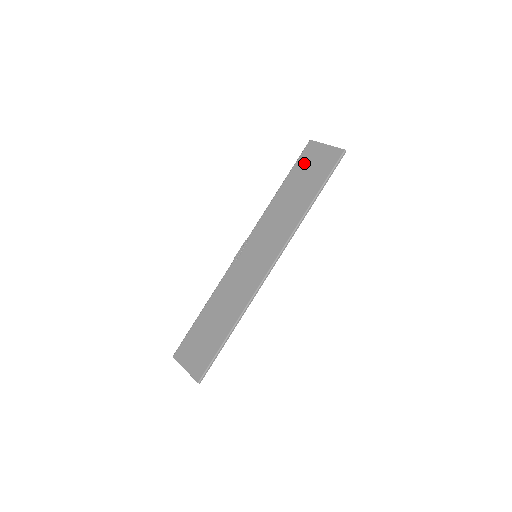
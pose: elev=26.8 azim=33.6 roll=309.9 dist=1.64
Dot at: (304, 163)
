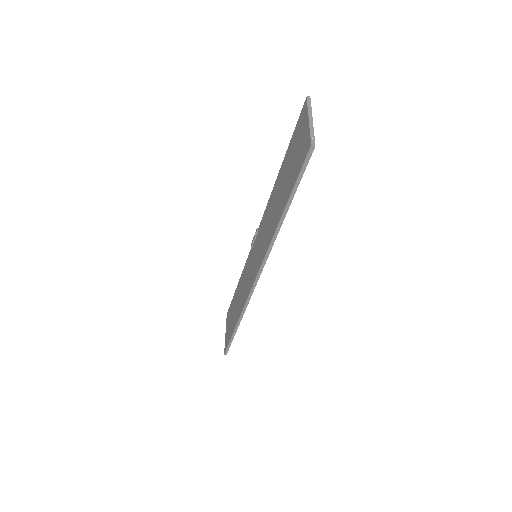
Dot at: (294, 142)
